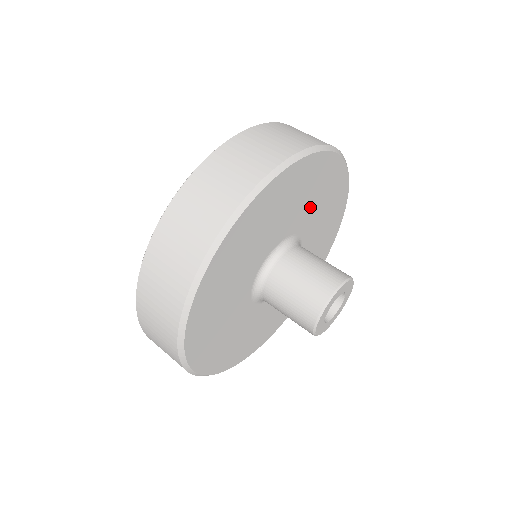
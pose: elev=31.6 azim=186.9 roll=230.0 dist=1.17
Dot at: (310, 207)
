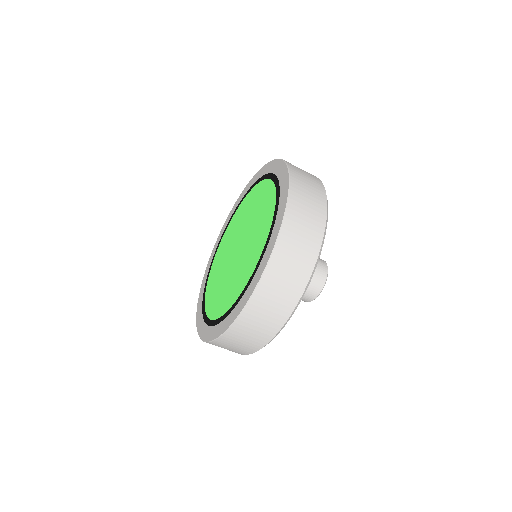
Dot at: occluded
